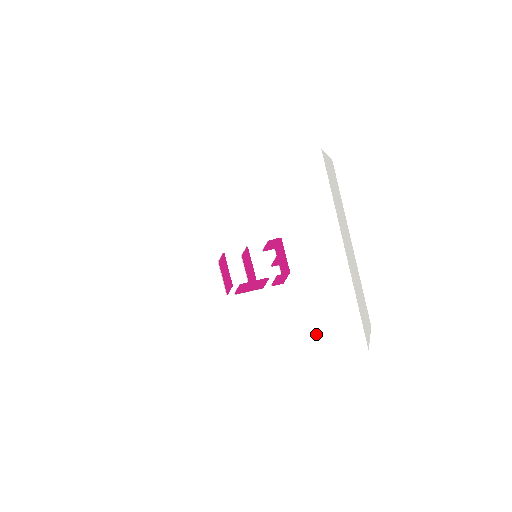
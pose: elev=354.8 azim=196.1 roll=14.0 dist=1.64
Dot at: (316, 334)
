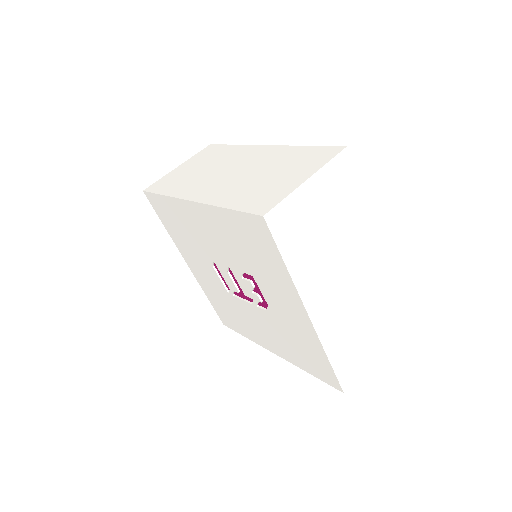
Dot at: (300, 357)
